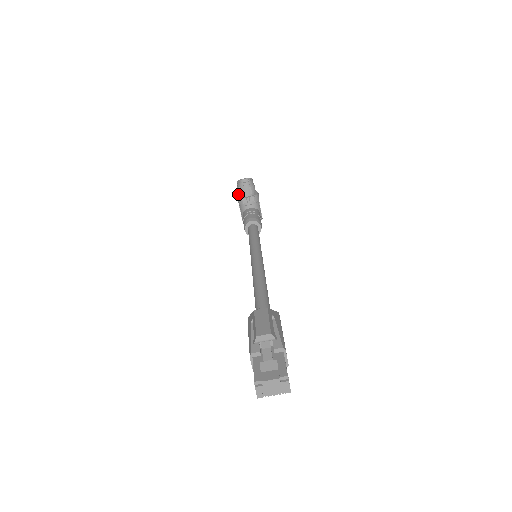
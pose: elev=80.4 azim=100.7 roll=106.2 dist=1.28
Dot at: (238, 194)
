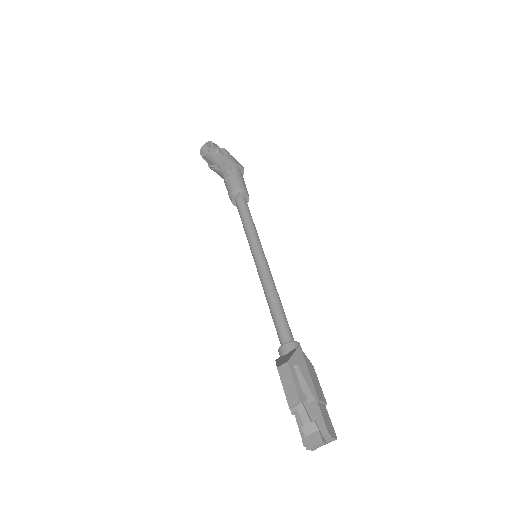
Dot at: (208, 163)
